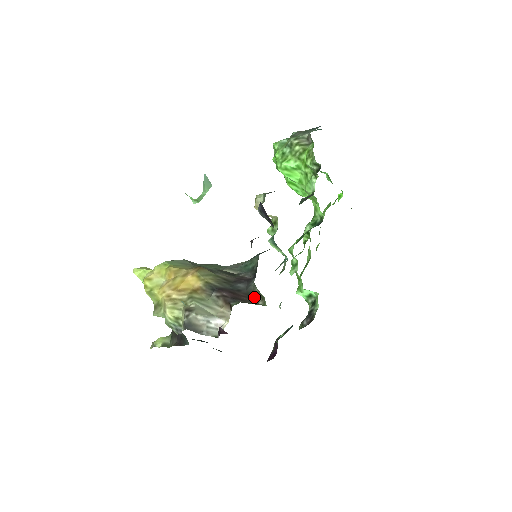
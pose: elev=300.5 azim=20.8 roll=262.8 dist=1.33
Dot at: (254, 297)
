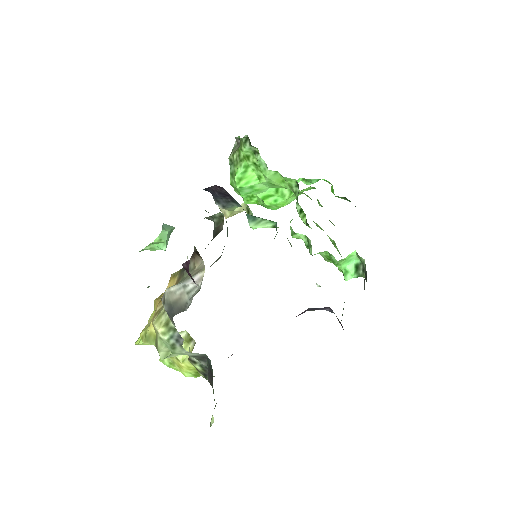
Dot at: (218, 230)
